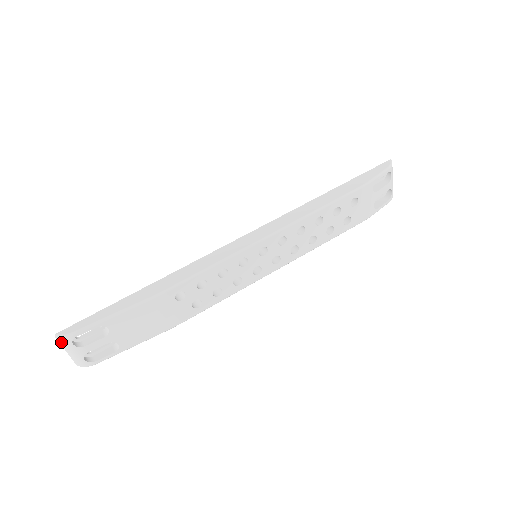
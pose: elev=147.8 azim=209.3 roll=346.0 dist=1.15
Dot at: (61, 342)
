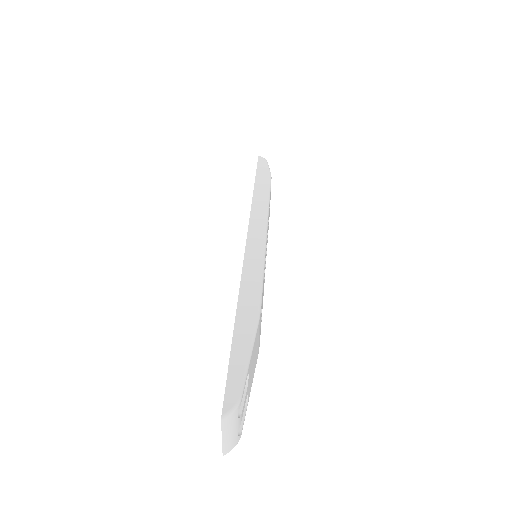
Dot at: (226, 424)
